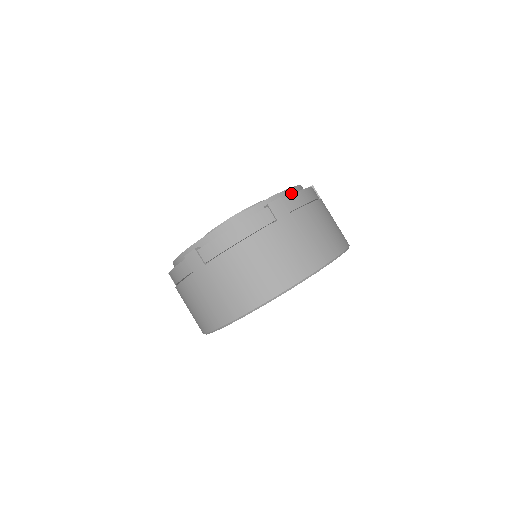
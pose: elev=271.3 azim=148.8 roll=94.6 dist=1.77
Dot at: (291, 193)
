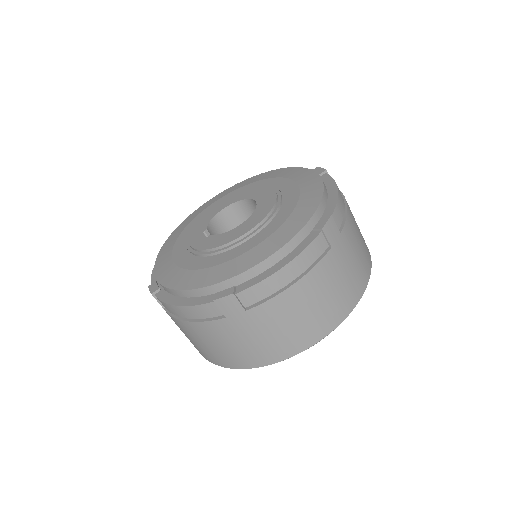
Dot at: (326, 197)
